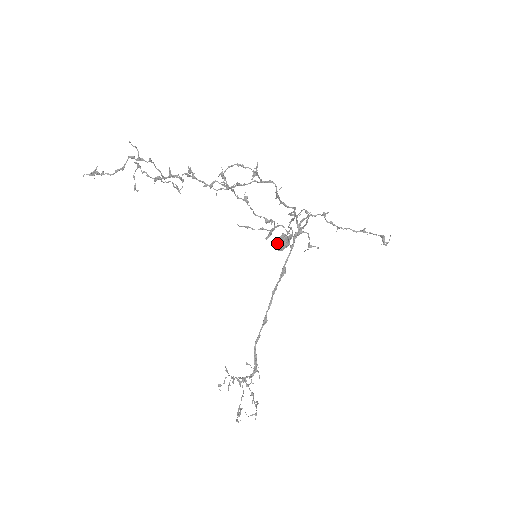
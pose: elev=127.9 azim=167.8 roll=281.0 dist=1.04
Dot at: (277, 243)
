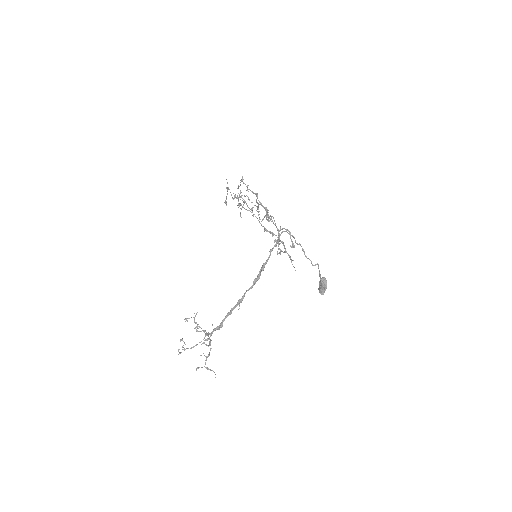
Dot at: occluded
